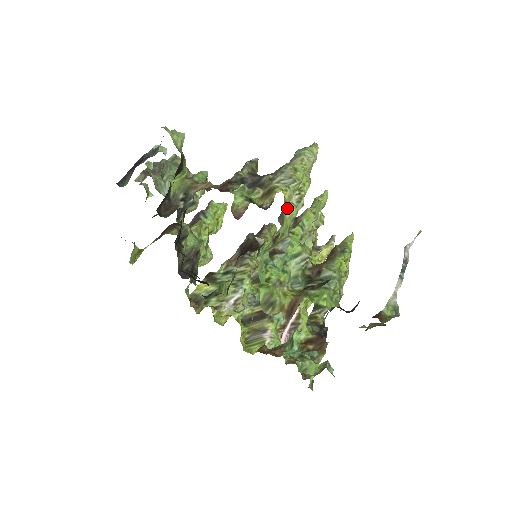
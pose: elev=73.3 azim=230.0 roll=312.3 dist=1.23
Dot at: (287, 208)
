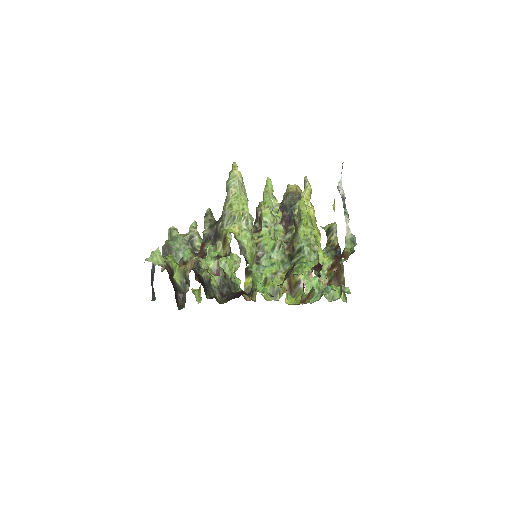
Dot at: (242, 238)
